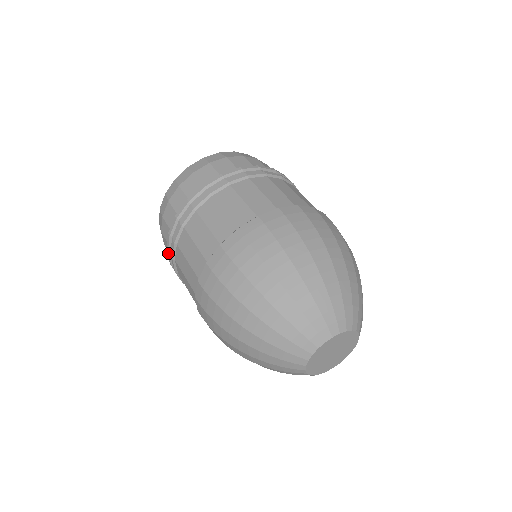
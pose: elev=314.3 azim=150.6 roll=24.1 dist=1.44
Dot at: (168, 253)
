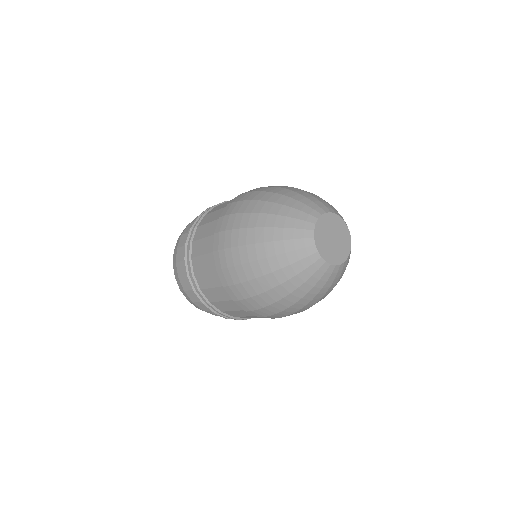
Dot at: (184, 261)
